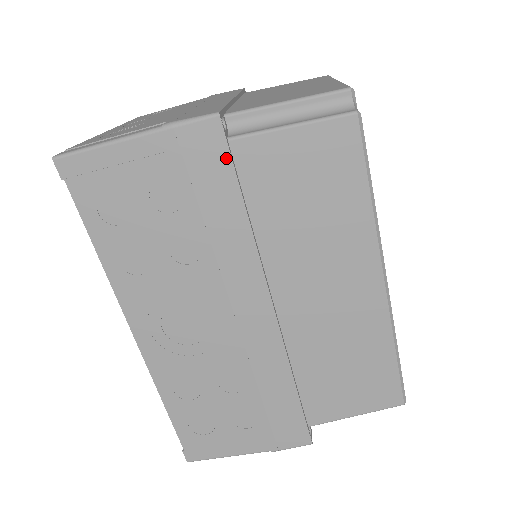
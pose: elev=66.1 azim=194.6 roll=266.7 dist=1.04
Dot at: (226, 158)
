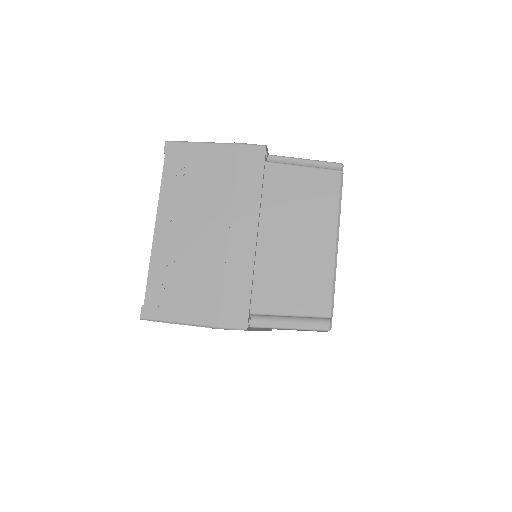
Dot at: occluded
